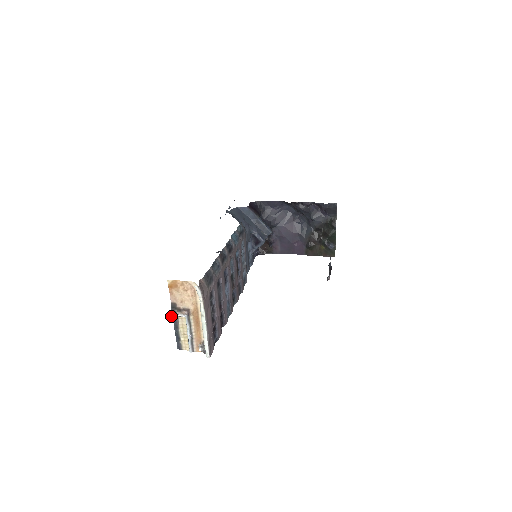
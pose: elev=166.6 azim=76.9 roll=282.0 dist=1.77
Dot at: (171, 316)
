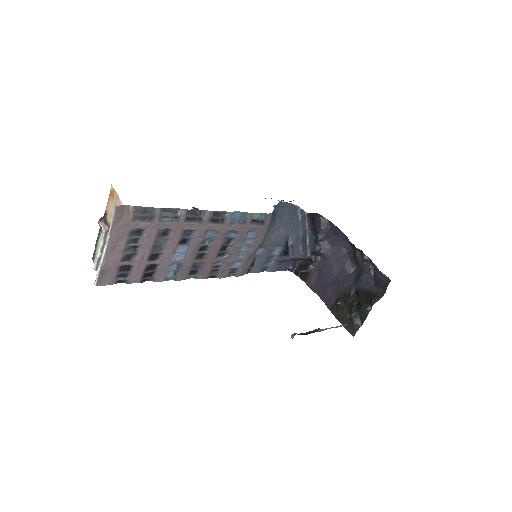
Dot at: (98, 222)
